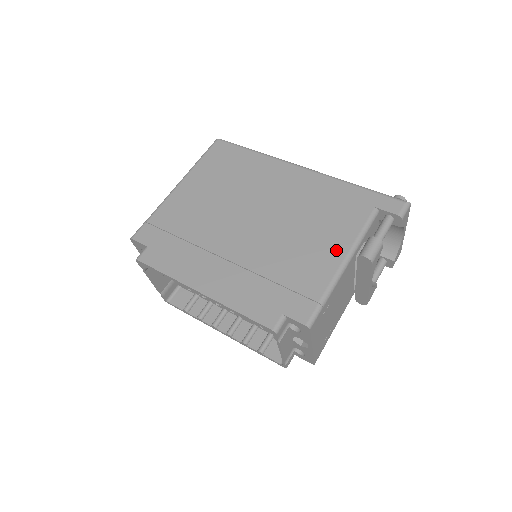
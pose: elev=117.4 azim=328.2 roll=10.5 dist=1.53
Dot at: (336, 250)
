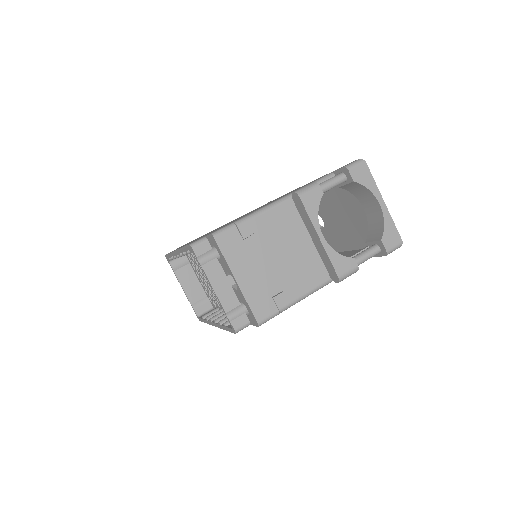
Dot at: occluded
